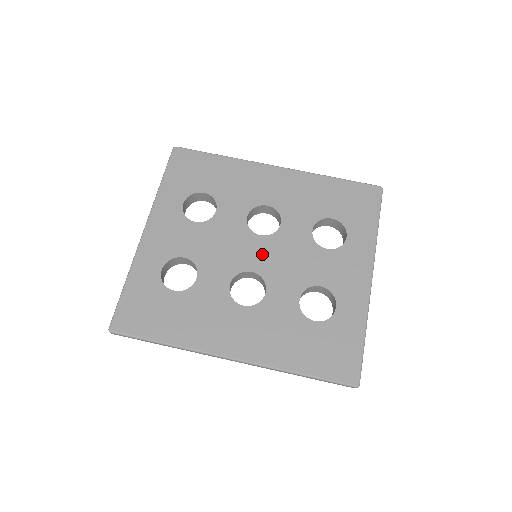
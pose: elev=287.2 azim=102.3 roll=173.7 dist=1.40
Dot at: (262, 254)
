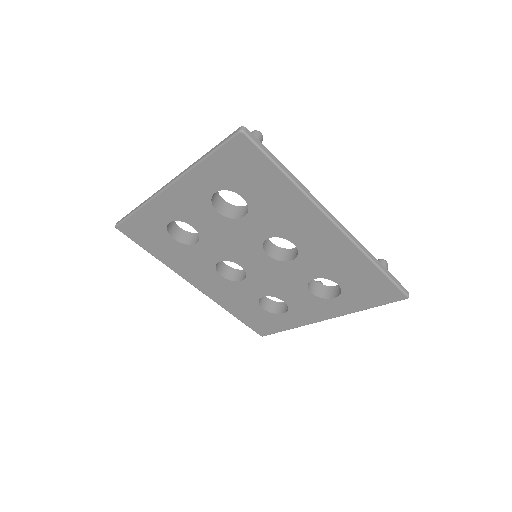
Dot at: (258, 265)
